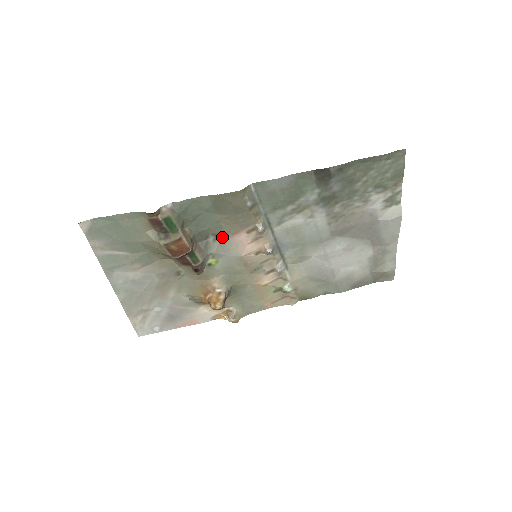
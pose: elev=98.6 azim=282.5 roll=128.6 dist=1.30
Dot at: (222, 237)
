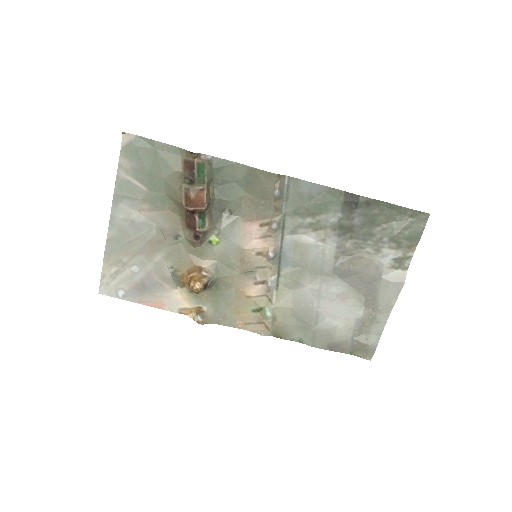
Dot at: (236, 218)
